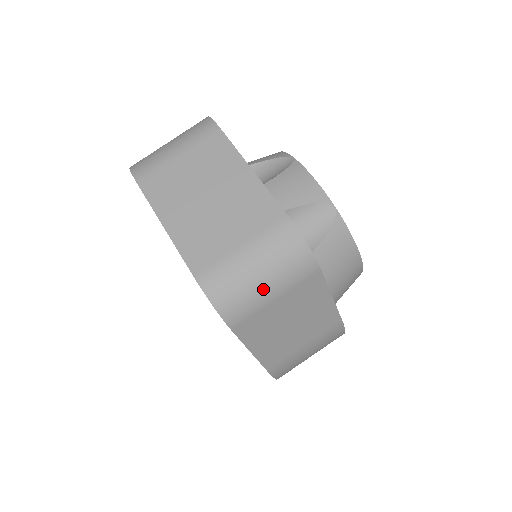
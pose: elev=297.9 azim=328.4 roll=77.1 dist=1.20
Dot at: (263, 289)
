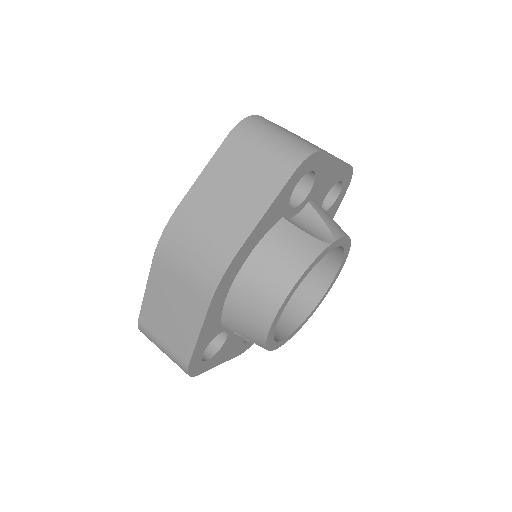
Dot at: (267, 139)
